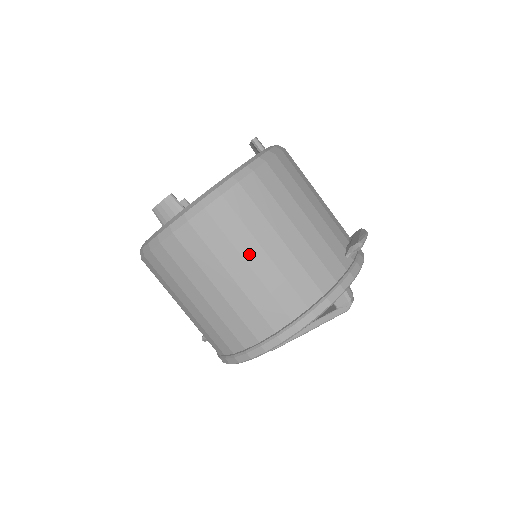
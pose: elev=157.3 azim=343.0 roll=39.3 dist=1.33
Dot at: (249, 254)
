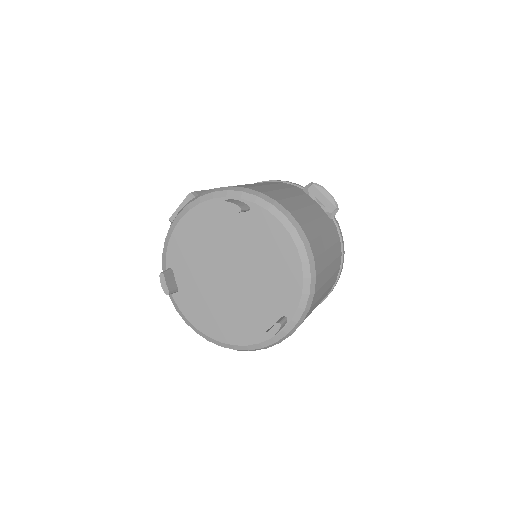
Dot at: (324, 291)
